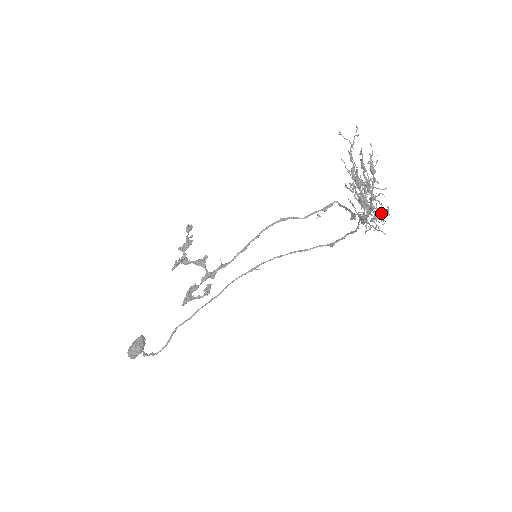
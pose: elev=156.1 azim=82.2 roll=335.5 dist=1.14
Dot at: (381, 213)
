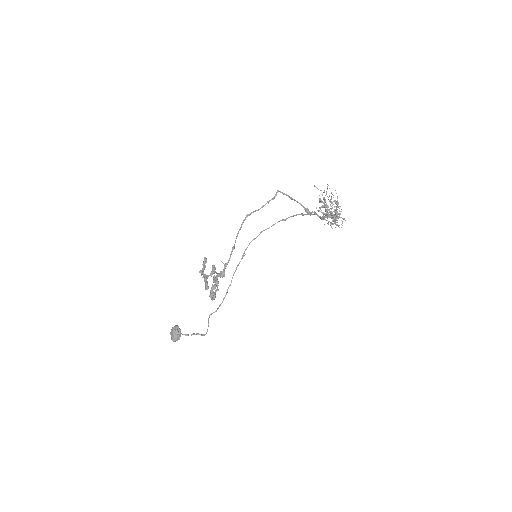
Dot at: (341, 220)
